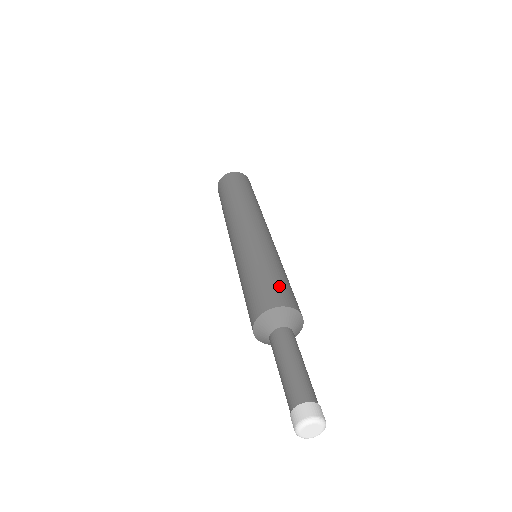
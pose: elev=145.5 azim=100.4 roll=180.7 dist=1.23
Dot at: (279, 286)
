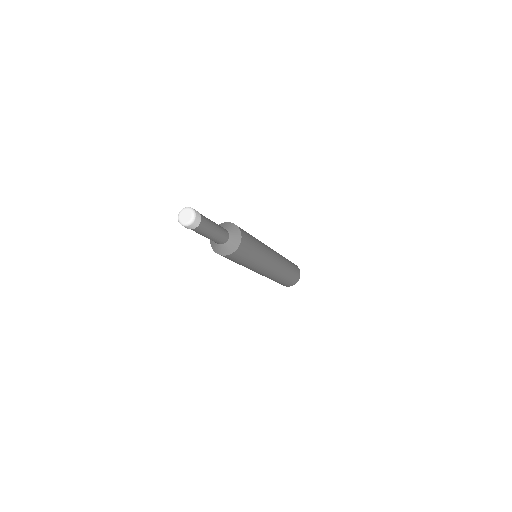
Dot at: (247, 233)
